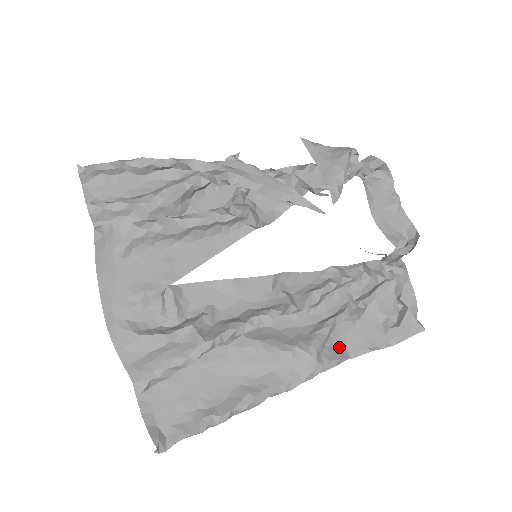
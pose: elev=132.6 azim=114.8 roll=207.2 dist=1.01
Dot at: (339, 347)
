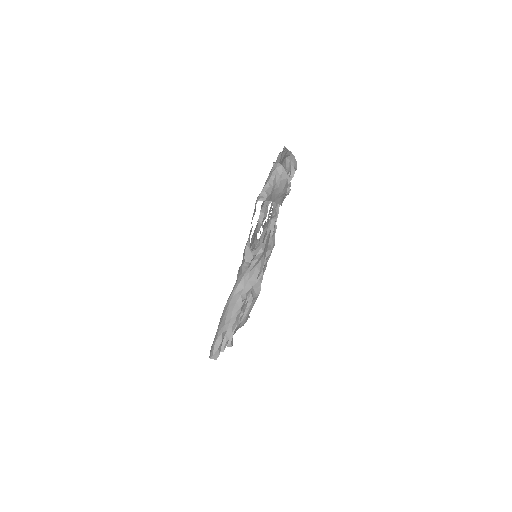
Dot at: occluded
